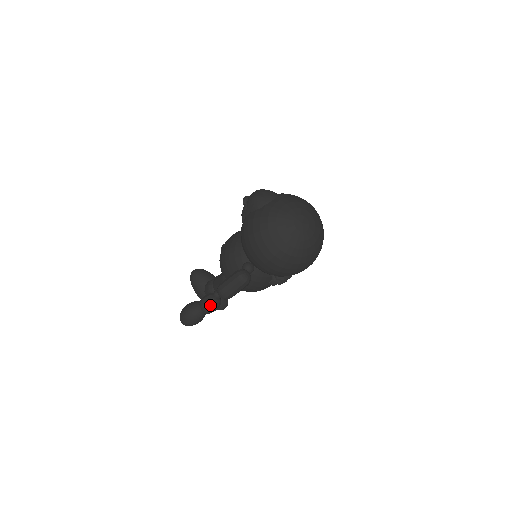
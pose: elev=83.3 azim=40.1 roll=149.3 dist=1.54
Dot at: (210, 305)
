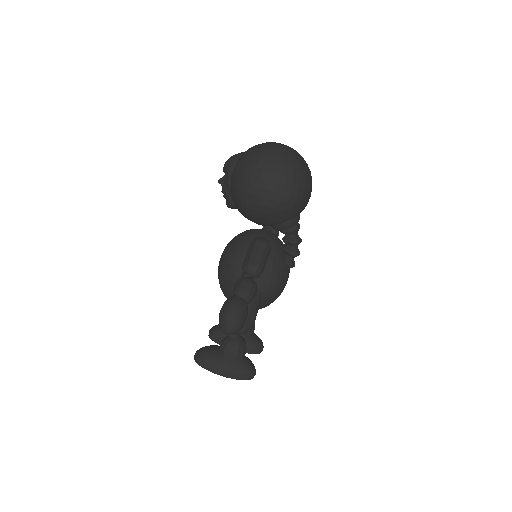
Dot at: (247, 283)
